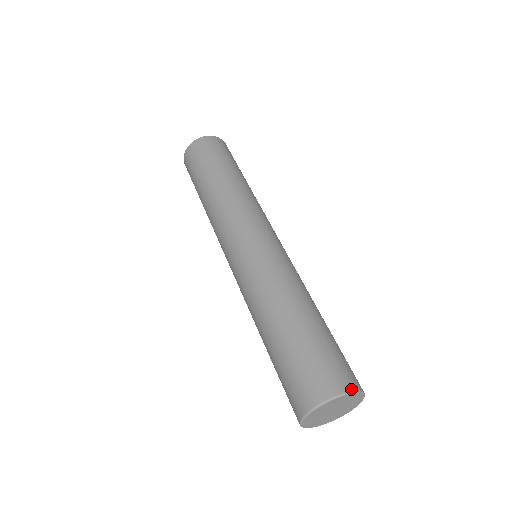
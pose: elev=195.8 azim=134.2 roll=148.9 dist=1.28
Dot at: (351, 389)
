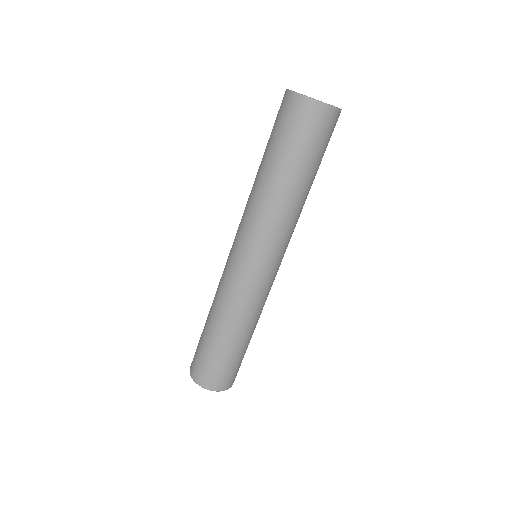
Dot at: (231, 386)
